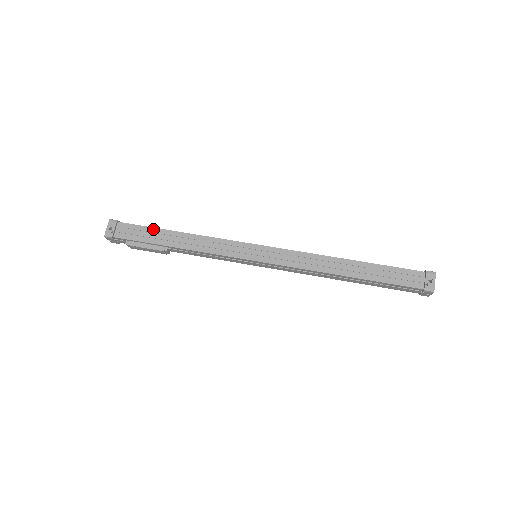
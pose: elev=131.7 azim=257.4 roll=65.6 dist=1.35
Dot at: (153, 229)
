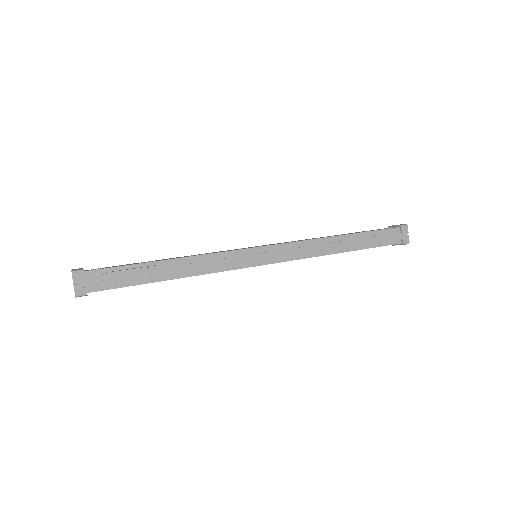
Dot at: (133, 263)
